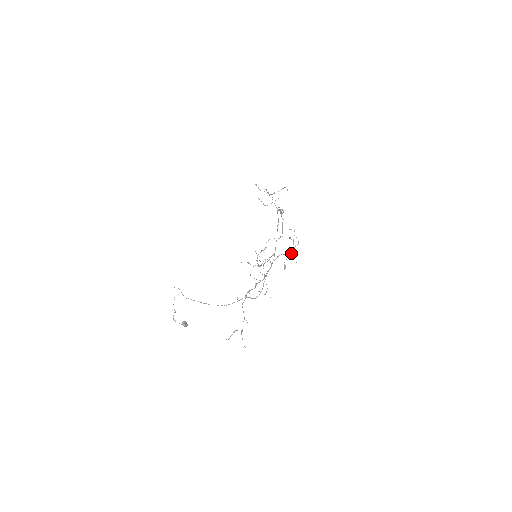
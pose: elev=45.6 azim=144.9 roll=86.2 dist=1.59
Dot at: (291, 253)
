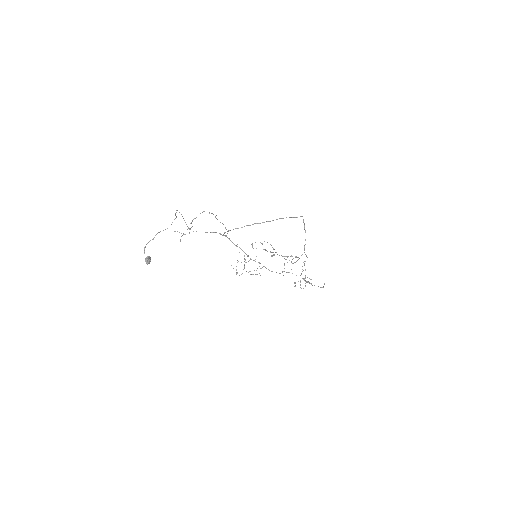
Dot at: occluded
